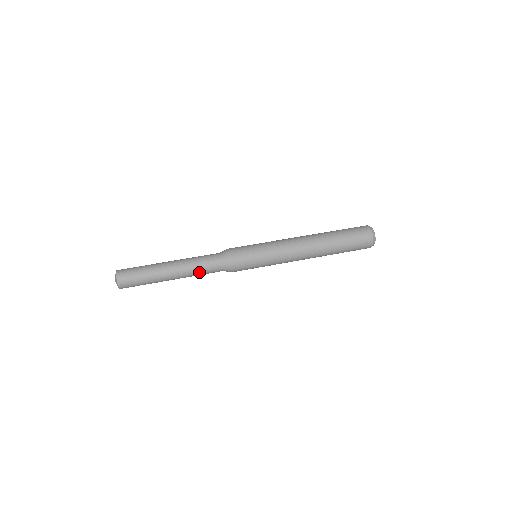
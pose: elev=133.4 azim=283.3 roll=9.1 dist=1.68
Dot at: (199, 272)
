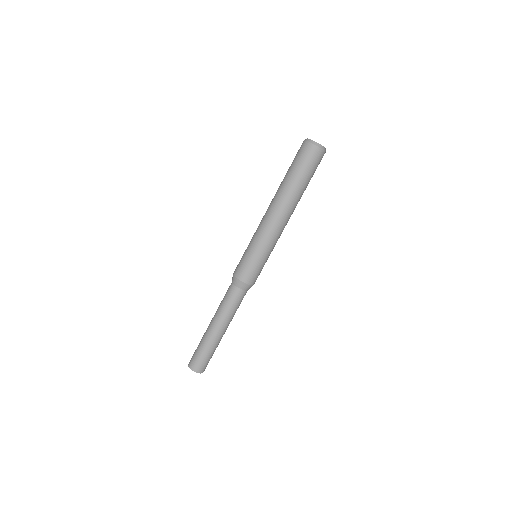
Dot at: (235, 311)
